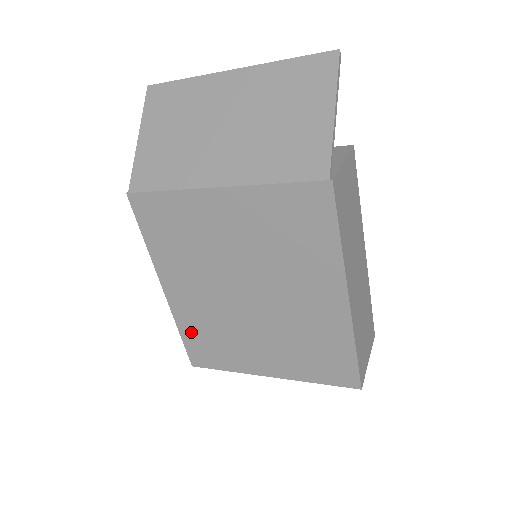
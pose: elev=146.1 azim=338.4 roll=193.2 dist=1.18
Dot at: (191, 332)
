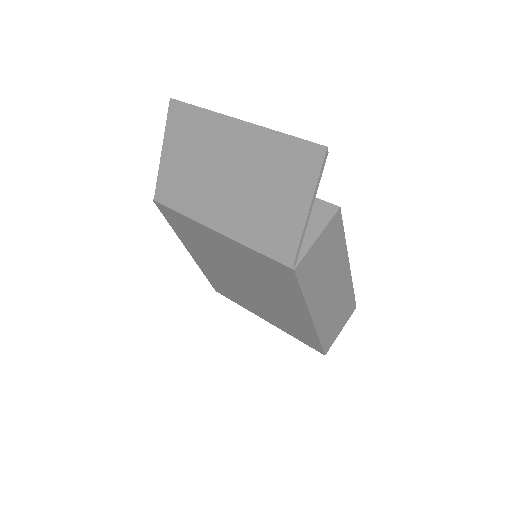
Dot at: (212, 278)
